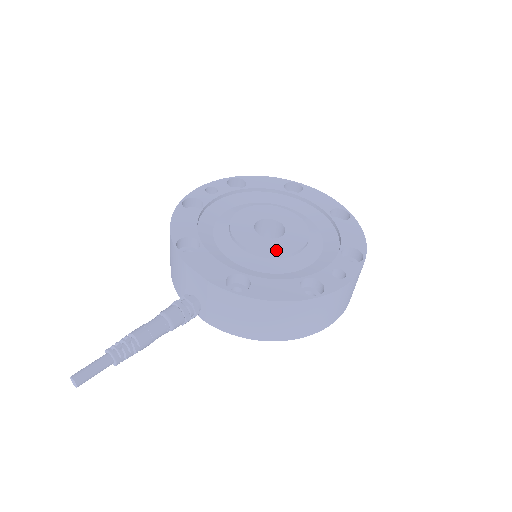
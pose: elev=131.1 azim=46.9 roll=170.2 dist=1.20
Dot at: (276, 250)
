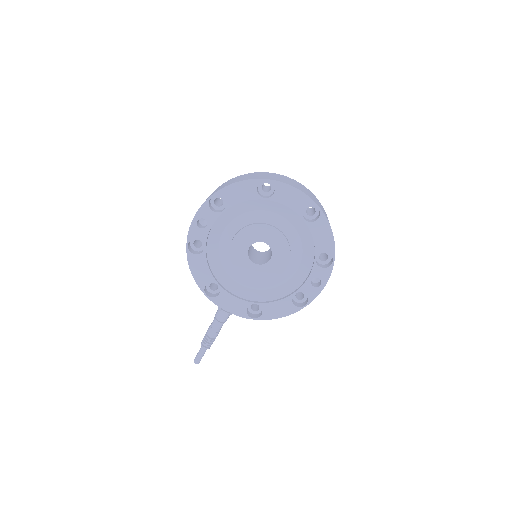
Dot at: (270, 275)
